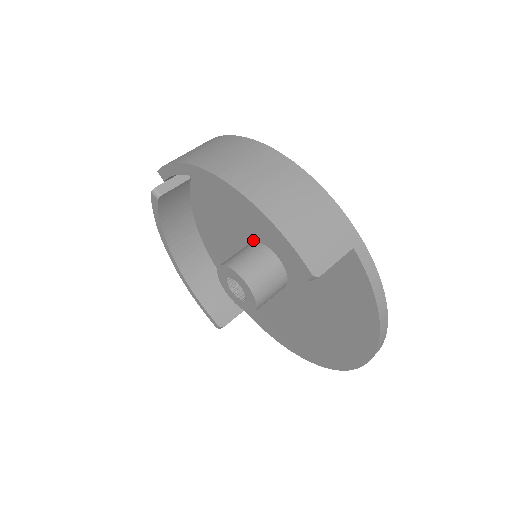
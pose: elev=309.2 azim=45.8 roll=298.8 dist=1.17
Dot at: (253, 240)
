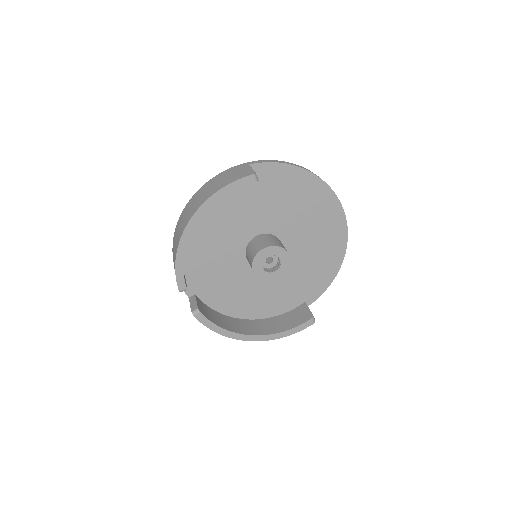
Dot at: (245, 254)
